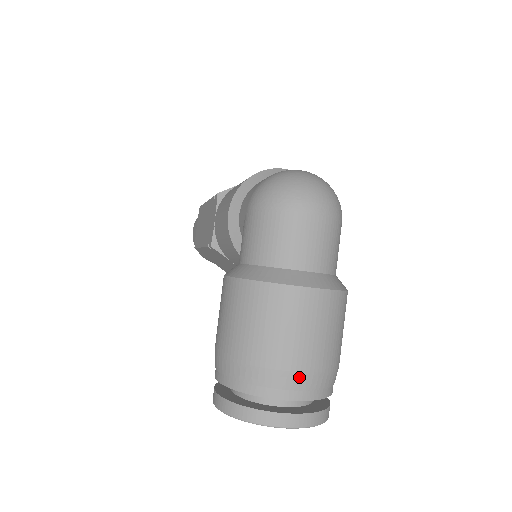
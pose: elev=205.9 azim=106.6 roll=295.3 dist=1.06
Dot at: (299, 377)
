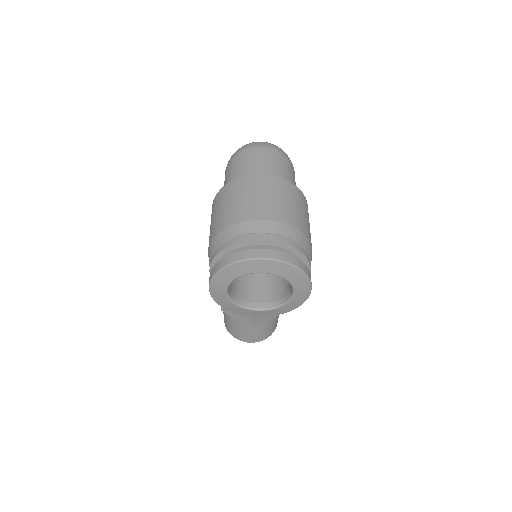
Dot at: (264, 223)
